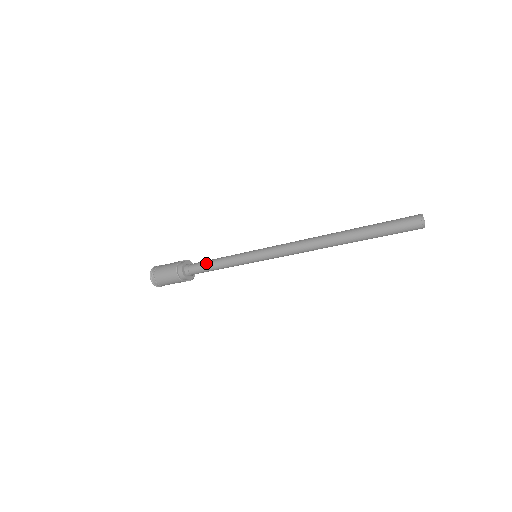
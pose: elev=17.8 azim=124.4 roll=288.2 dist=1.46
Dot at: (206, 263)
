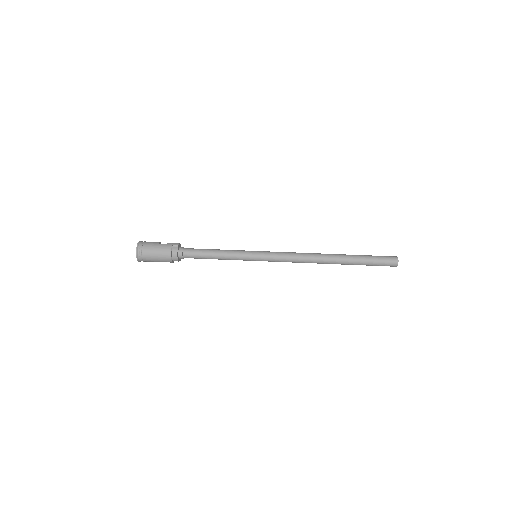
Dot at: (204, 255)
